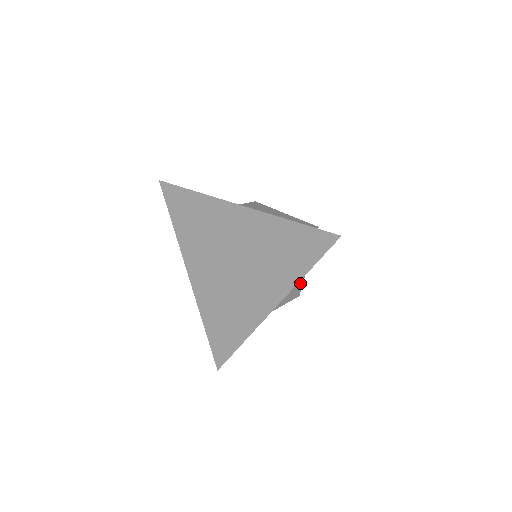
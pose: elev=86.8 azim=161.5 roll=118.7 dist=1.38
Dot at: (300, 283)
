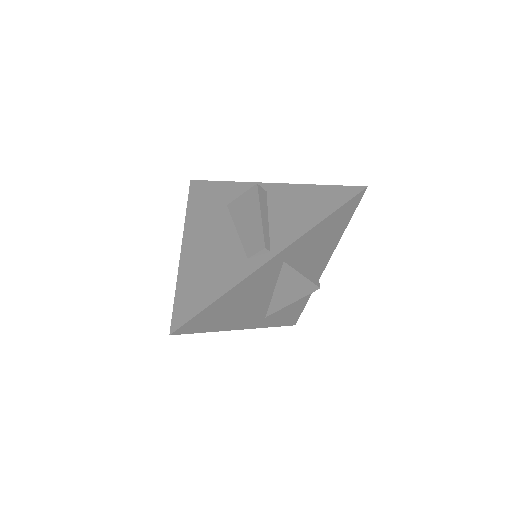
Dot at: (304, 283)
